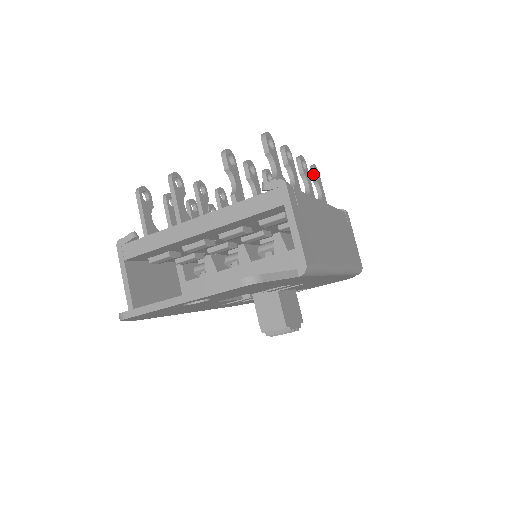
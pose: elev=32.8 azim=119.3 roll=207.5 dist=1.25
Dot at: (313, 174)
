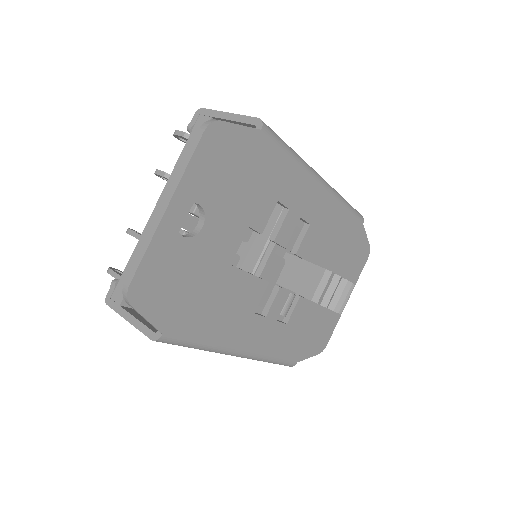
Dot at: occluded
